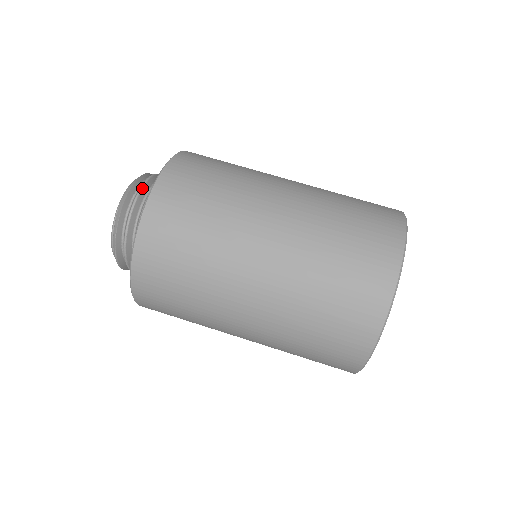
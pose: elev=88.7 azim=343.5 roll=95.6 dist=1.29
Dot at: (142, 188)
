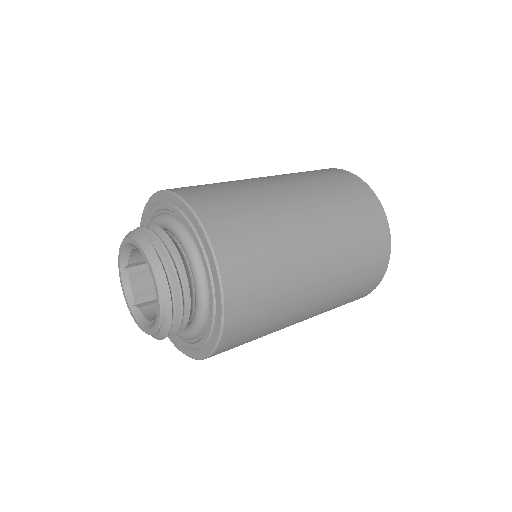
Dot at: (176, 271)
